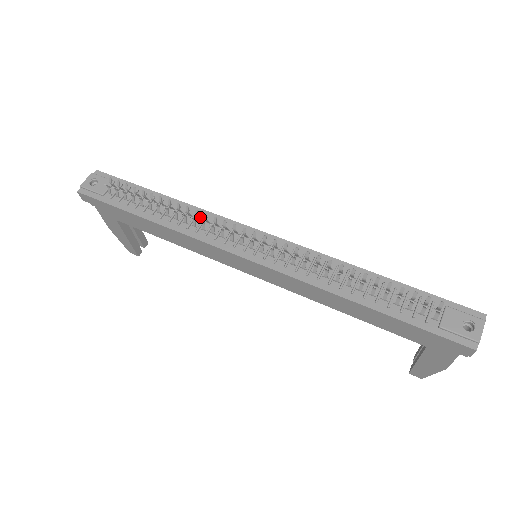
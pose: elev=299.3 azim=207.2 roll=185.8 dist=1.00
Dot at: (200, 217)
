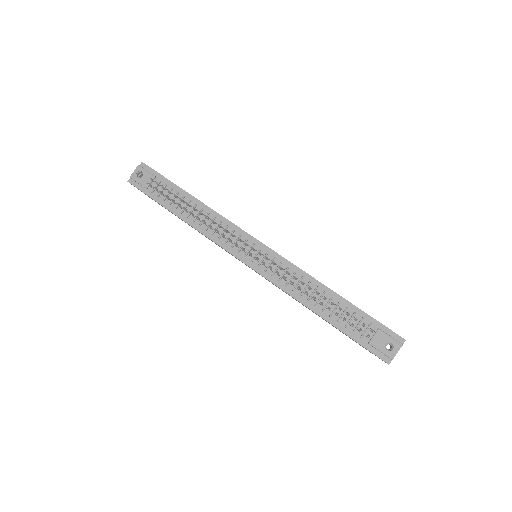
Dot at: (216, 221)
